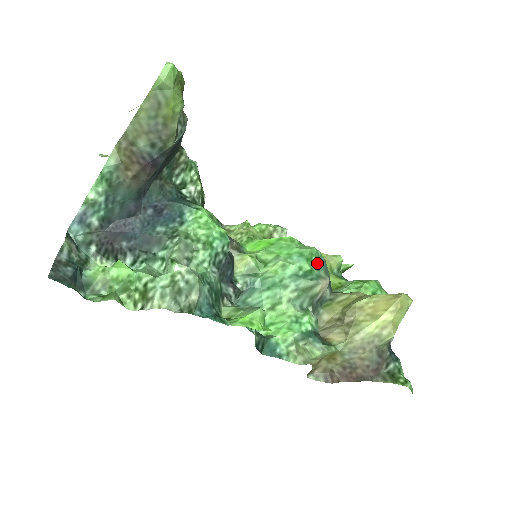
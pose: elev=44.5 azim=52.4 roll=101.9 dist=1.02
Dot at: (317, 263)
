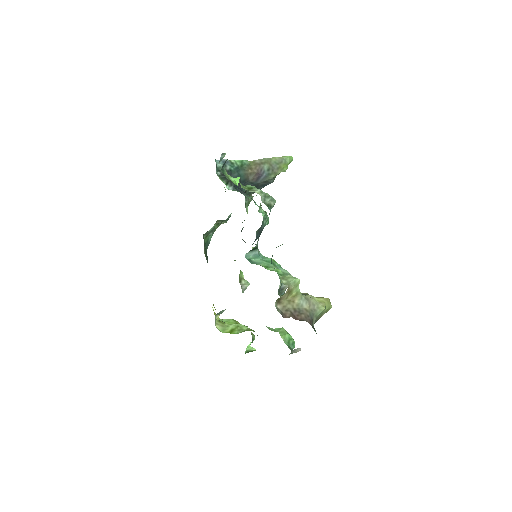
Dot at: occluded
